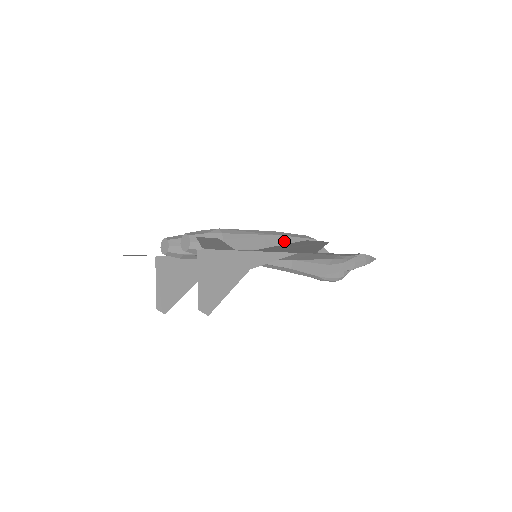
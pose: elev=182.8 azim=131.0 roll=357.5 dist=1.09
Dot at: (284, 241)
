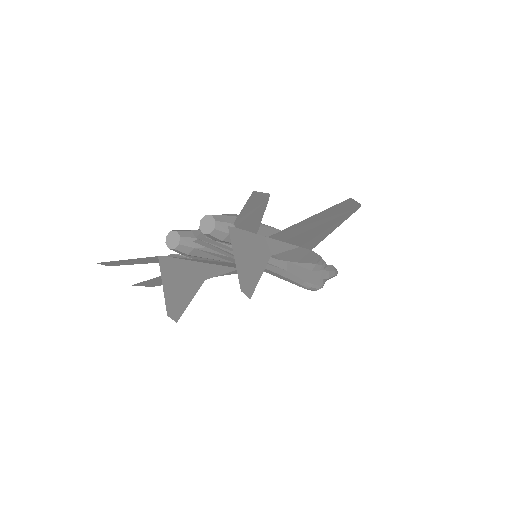
Dot at: occluded
